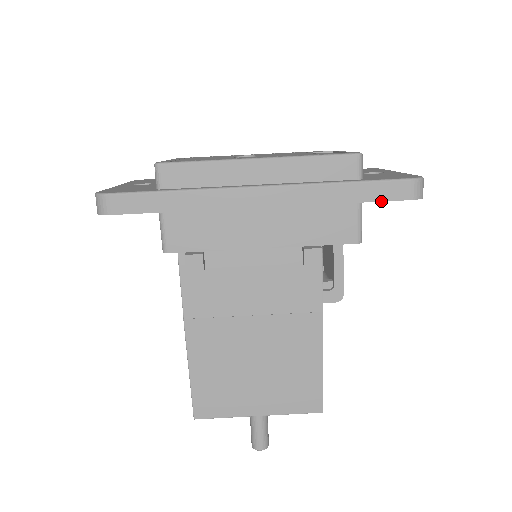
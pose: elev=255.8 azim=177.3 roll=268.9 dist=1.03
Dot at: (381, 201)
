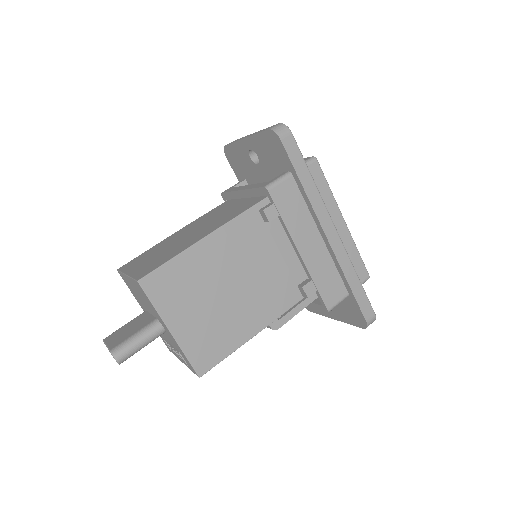
Dot at: (359, 305)
